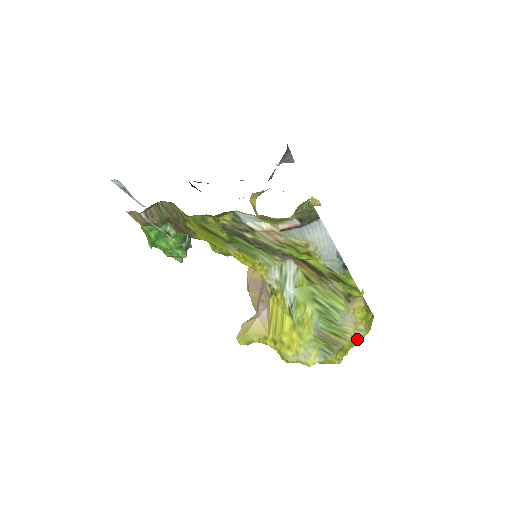
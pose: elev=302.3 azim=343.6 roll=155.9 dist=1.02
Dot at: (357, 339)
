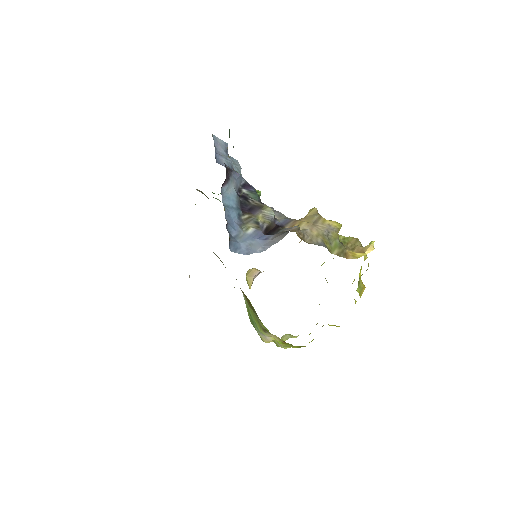
Dot at: (277, 345)
